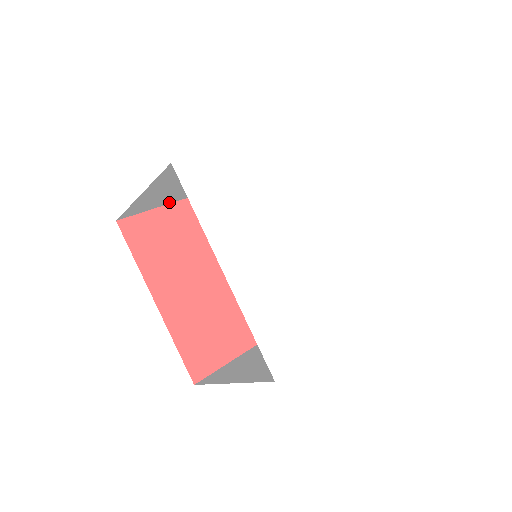
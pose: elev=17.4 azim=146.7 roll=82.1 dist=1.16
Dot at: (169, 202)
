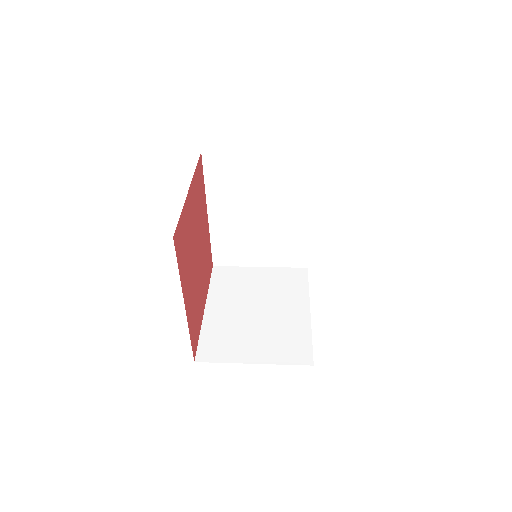
Dot at: occluded
